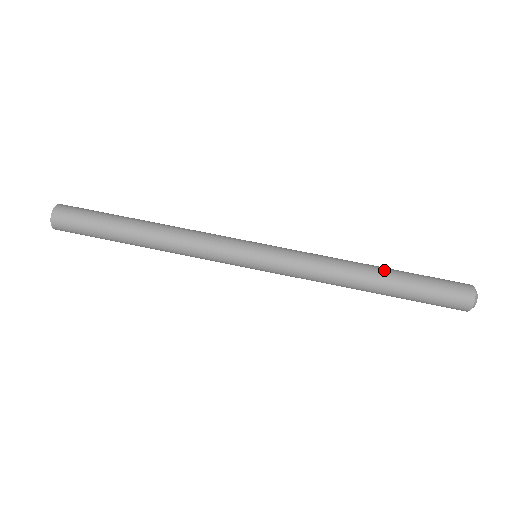
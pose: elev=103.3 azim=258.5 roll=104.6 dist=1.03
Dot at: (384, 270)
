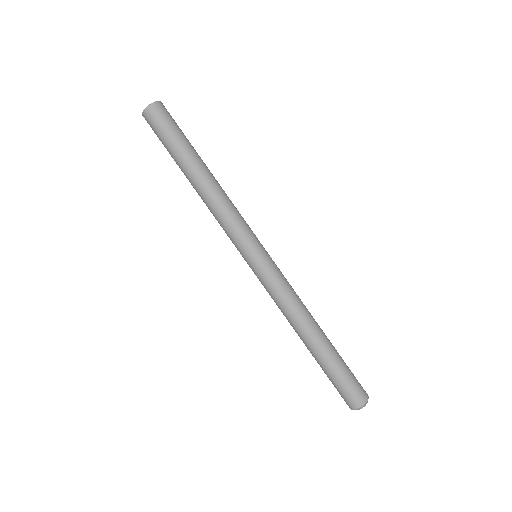
Dot at: (325, 339)
